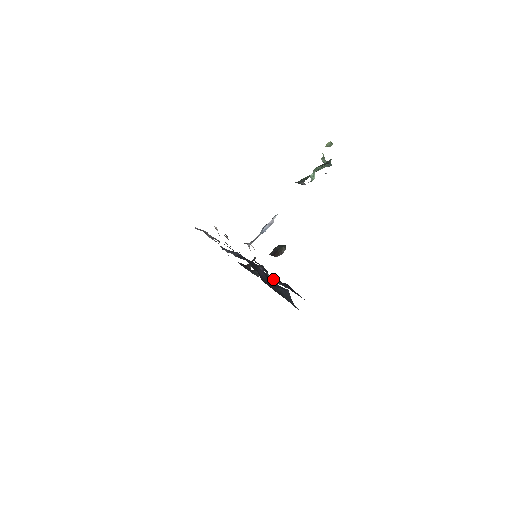
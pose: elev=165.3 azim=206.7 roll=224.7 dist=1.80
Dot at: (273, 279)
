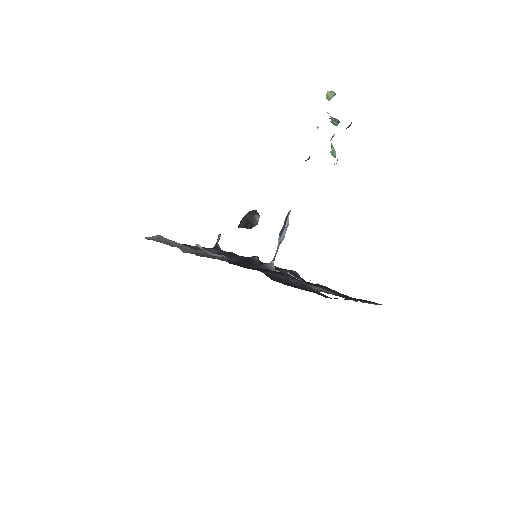
Dot at: (300, 283)
